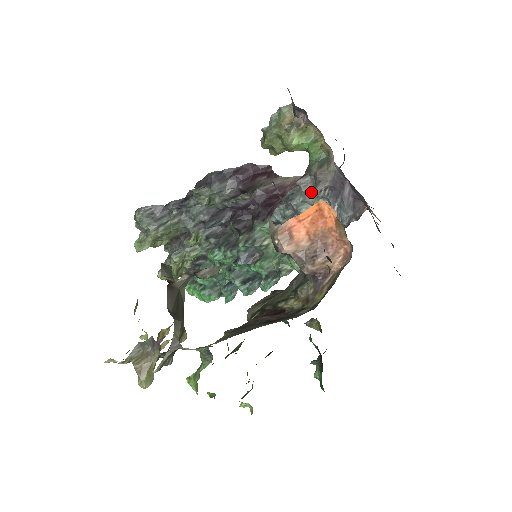
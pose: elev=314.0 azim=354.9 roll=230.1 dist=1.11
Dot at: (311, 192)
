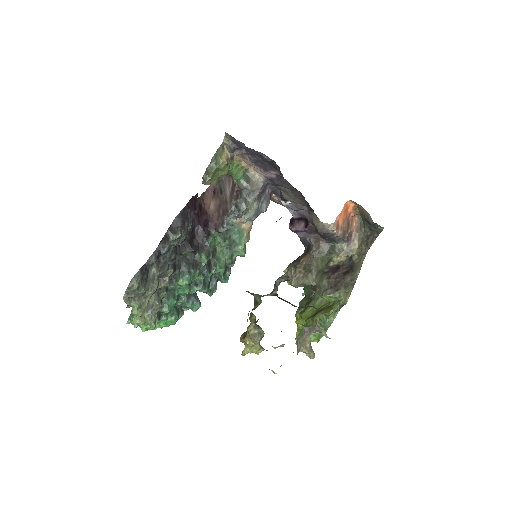
Dot at: (248, 200)
